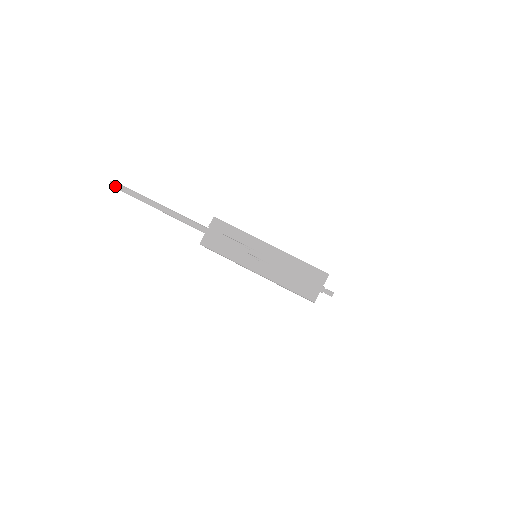
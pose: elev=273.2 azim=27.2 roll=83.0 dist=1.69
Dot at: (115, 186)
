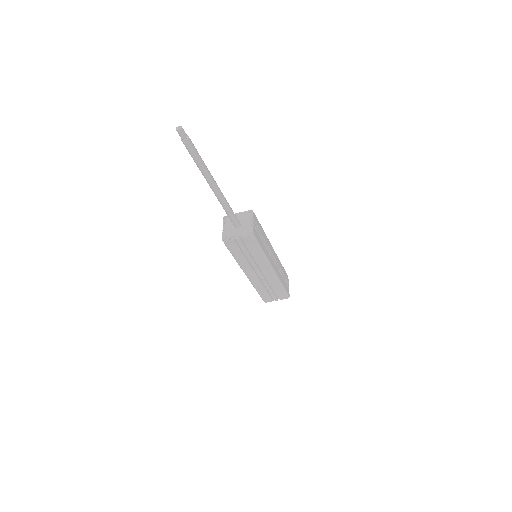
Dot at: (181, 137)
